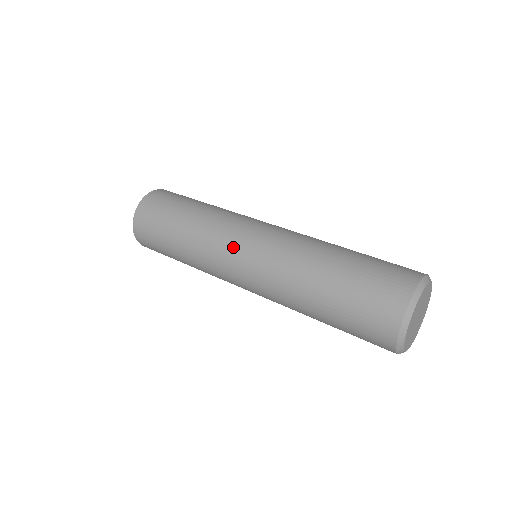
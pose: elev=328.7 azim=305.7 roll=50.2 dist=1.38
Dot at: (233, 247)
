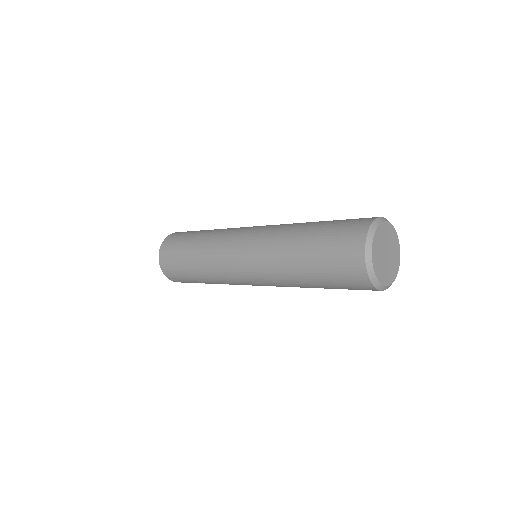
Dot at: (235, 239)
